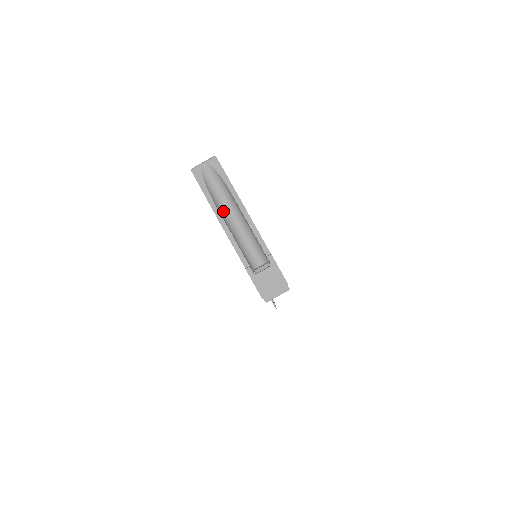
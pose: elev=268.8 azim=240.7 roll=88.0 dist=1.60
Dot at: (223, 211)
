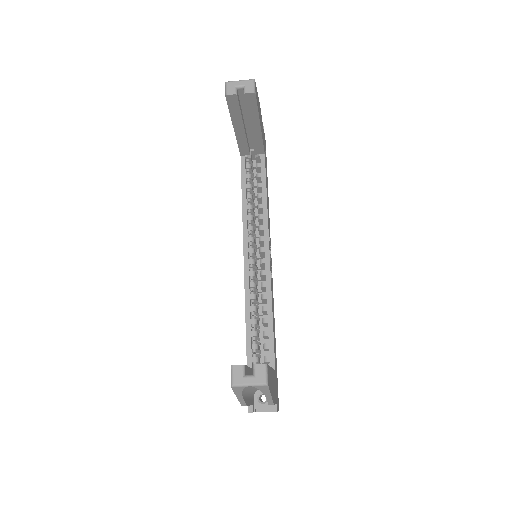
Dot at: (249, 390)
